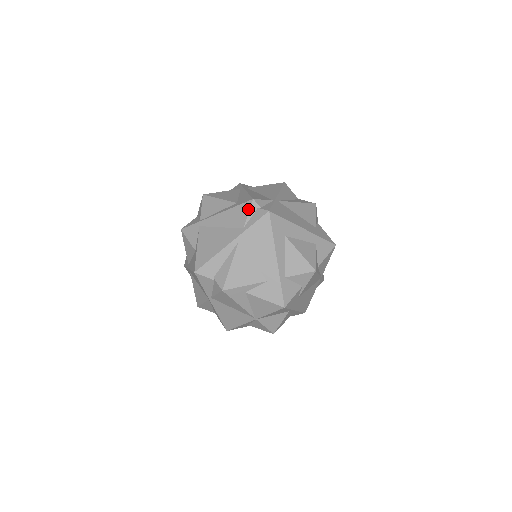
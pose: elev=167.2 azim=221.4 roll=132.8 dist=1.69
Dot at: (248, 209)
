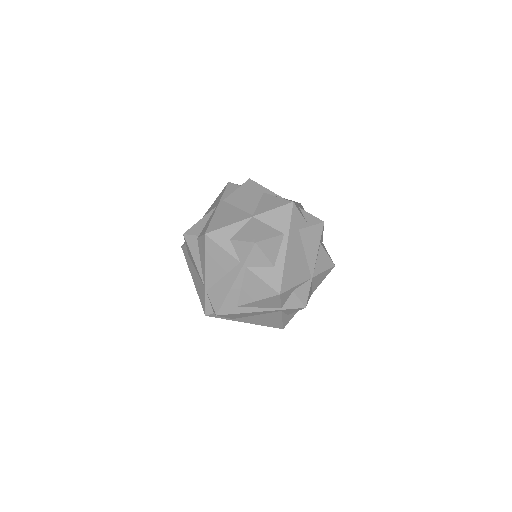
Dot at: occluded
